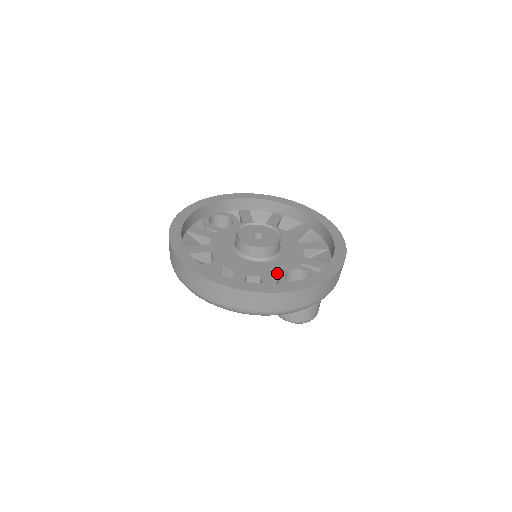
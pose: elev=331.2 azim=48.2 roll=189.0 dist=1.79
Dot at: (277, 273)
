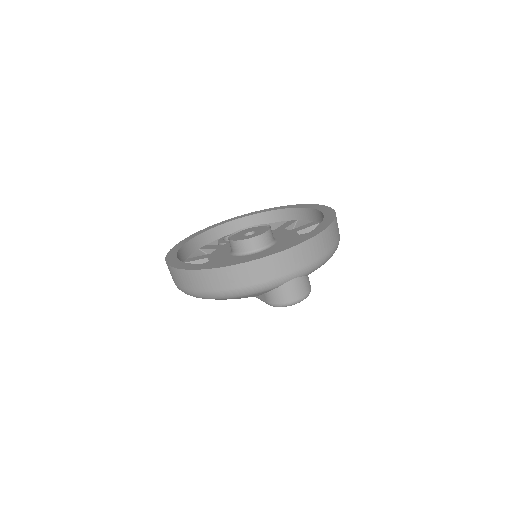
Dot at: occluded
